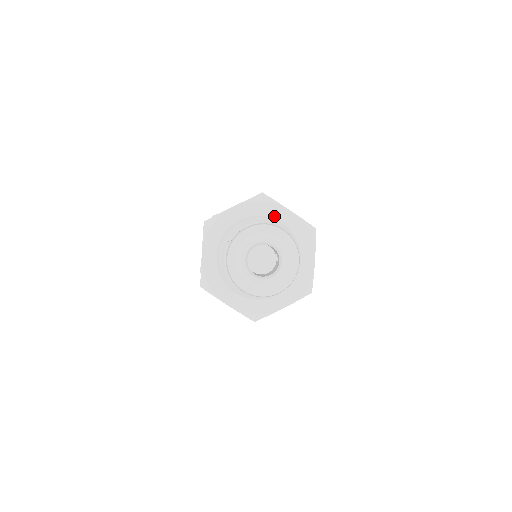
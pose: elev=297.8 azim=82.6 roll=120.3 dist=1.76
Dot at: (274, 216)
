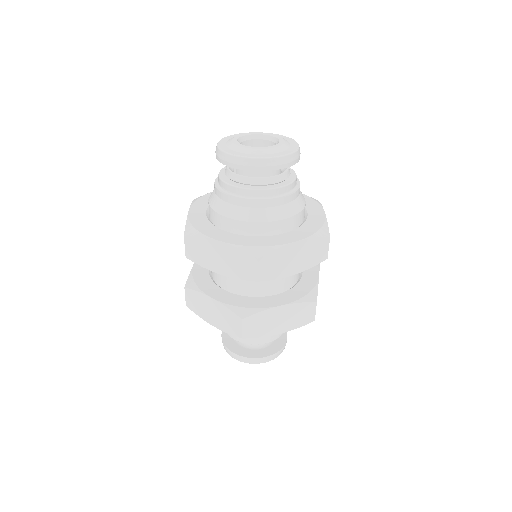
Dot at: occluded
